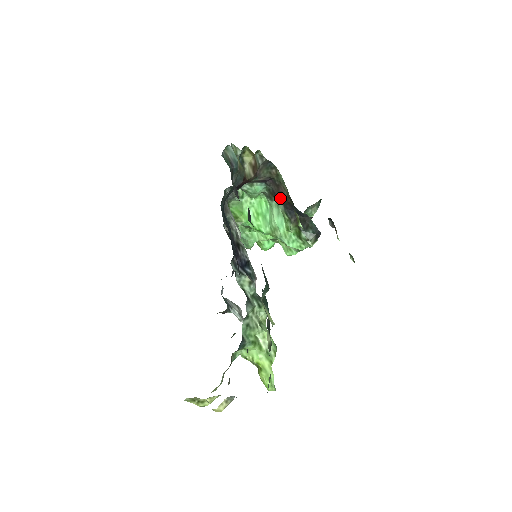
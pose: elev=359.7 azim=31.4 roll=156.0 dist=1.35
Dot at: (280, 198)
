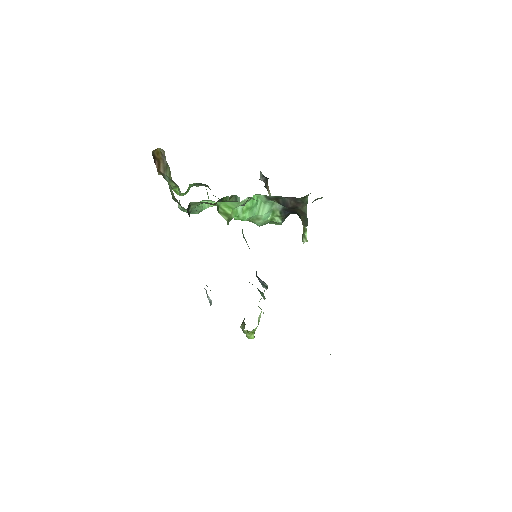
Dot at: (290, 208)
